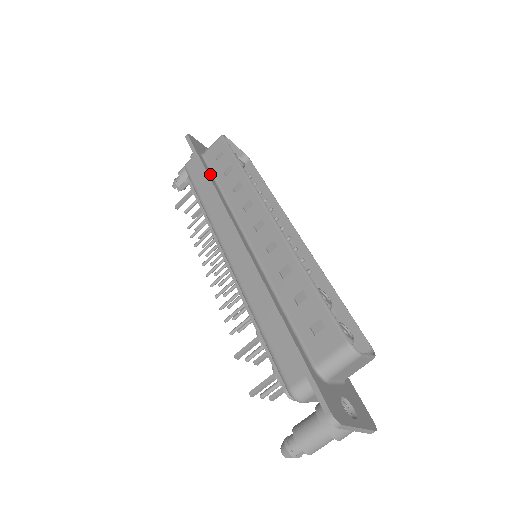
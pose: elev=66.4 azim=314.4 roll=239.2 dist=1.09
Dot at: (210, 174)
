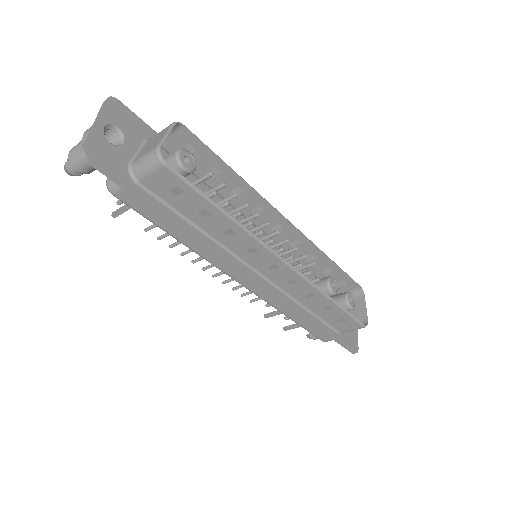
Dot at: (176, 217)
